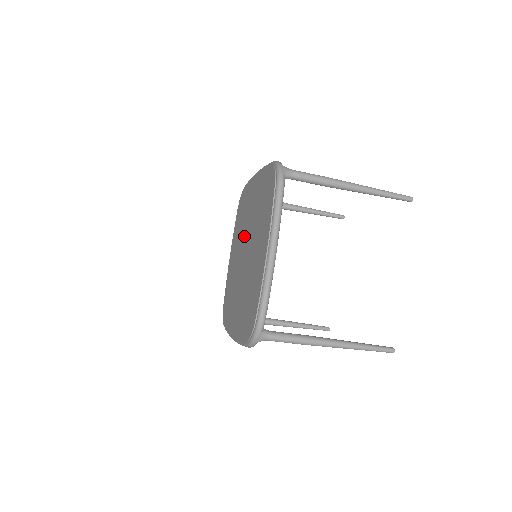
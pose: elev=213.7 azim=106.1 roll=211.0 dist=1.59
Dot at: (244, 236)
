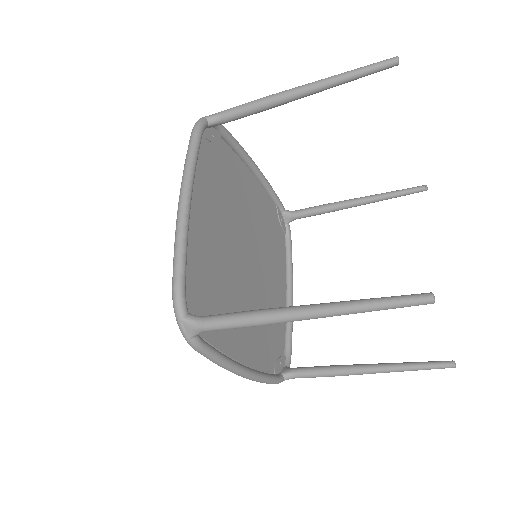
Dot at: occluded
